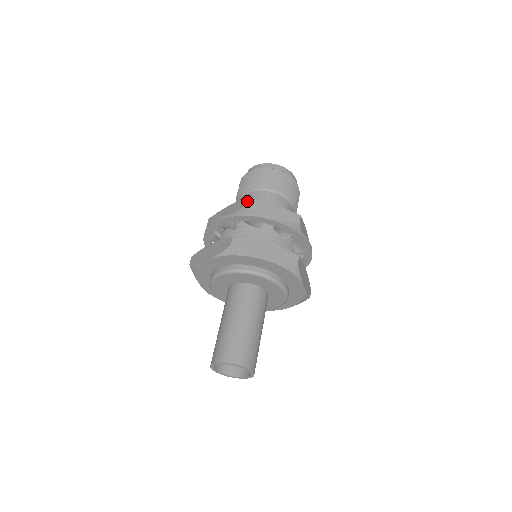
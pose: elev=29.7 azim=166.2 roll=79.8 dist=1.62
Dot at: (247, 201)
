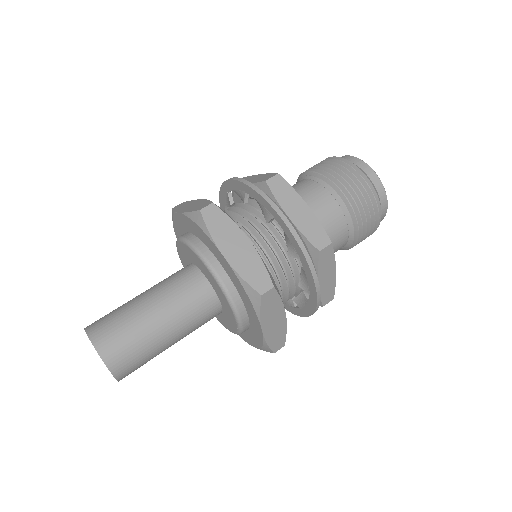
Dot at: (278, 178)
